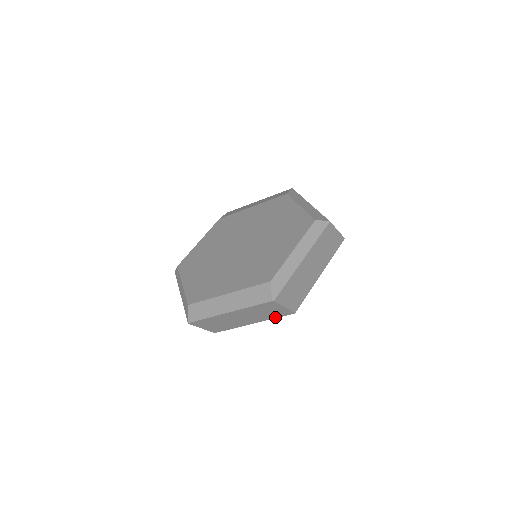
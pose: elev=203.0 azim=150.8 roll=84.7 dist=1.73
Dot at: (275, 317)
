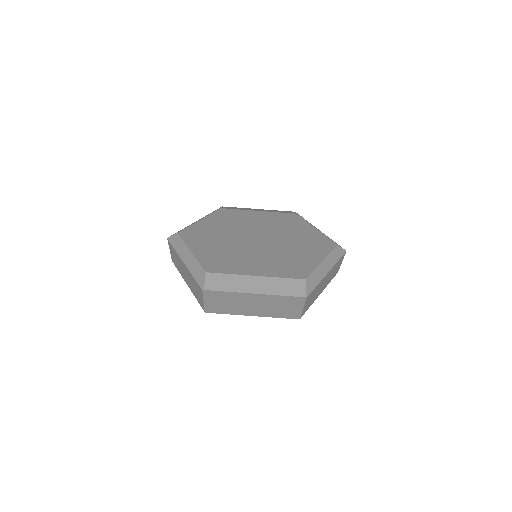
Dot at: (279, 316)
